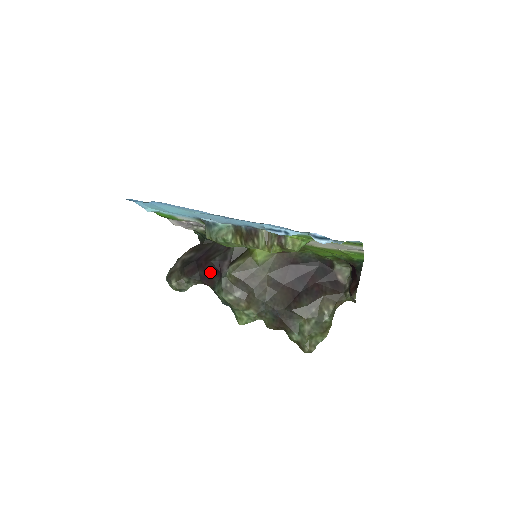
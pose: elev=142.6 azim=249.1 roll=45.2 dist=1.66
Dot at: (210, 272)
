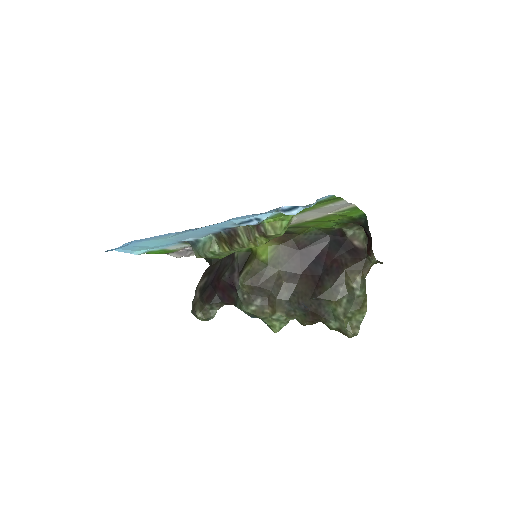
Dot at: (226, 290)
